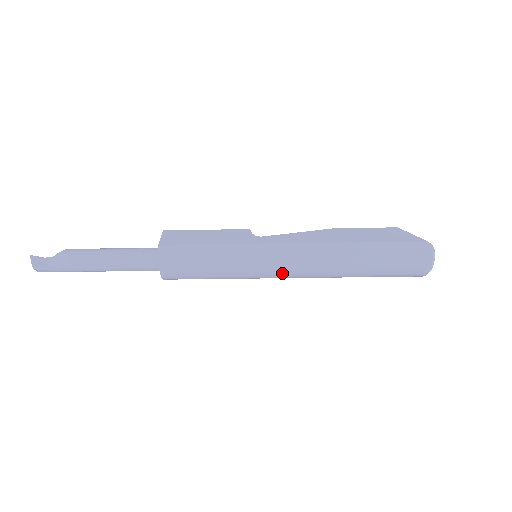
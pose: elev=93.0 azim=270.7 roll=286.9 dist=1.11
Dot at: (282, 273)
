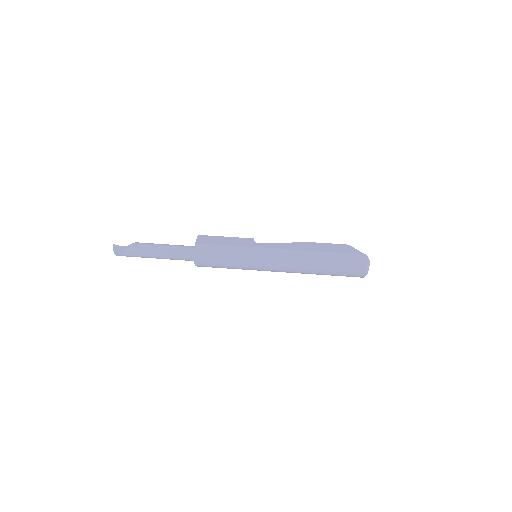
Dot at: (271, 267)
